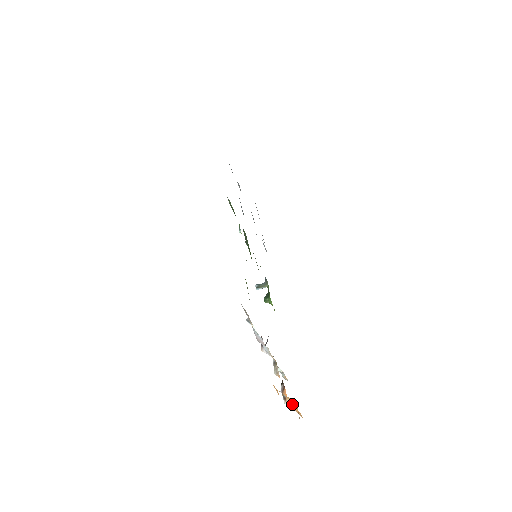
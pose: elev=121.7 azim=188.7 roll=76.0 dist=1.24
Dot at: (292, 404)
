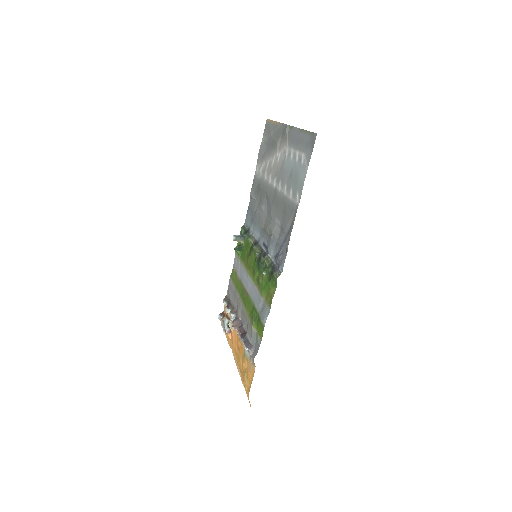
Dot at: occluded
